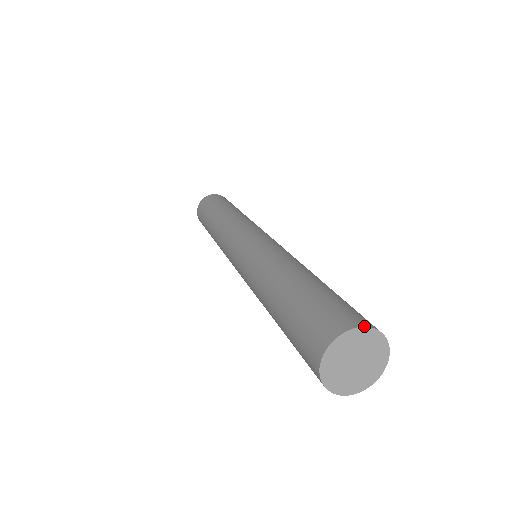
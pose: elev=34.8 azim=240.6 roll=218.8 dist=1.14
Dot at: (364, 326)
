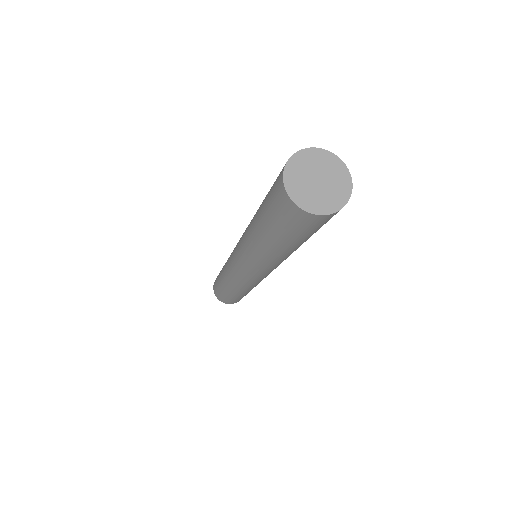
Dot at: (314, 147)
